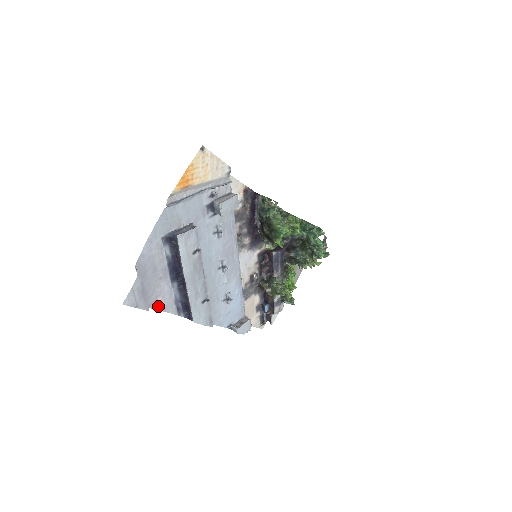
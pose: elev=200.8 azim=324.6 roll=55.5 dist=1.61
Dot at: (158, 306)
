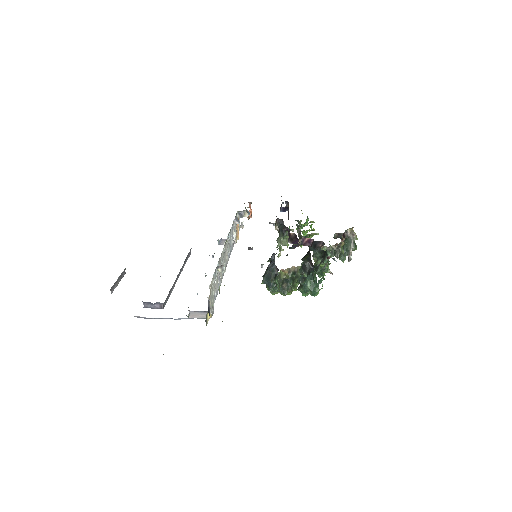
Dot at: occluded
